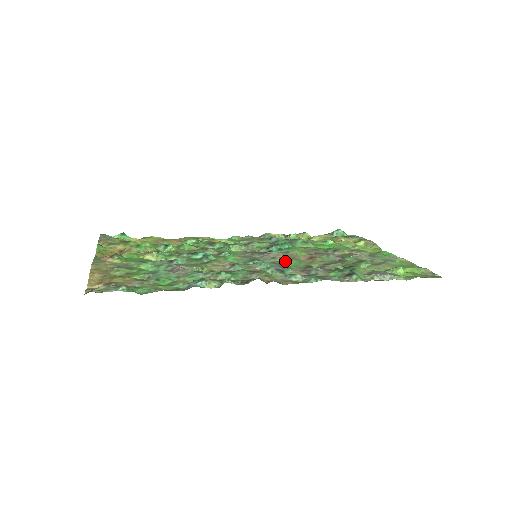
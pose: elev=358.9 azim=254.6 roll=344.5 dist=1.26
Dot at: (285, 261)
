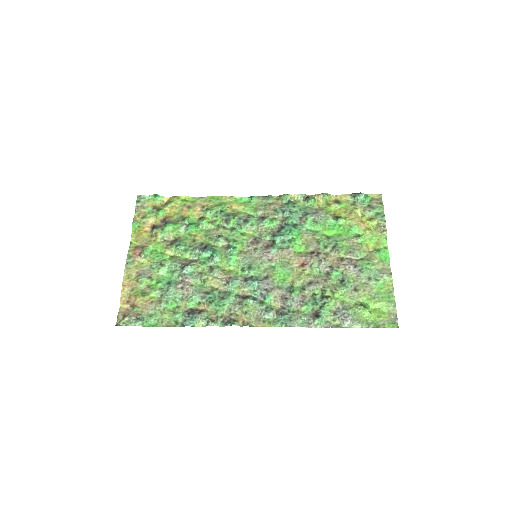
Dot at: (278, 268)
